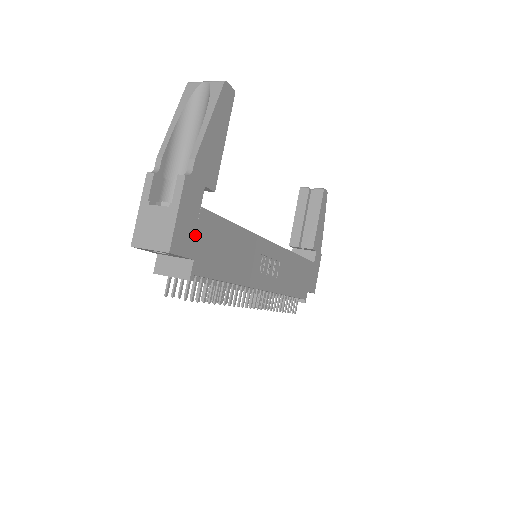
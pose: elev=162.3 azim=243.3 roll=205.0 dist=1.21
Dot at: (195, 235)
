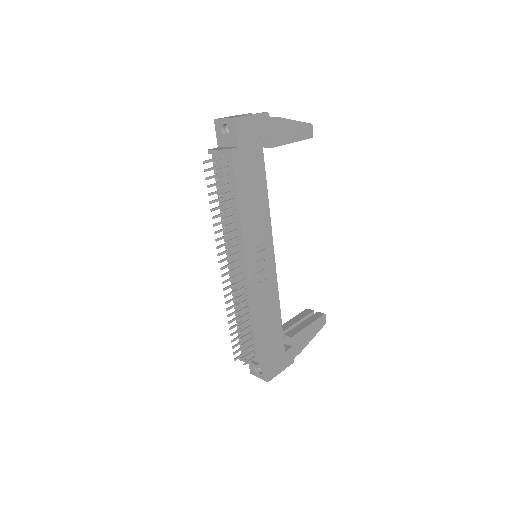
Dot at: (249, 140)
